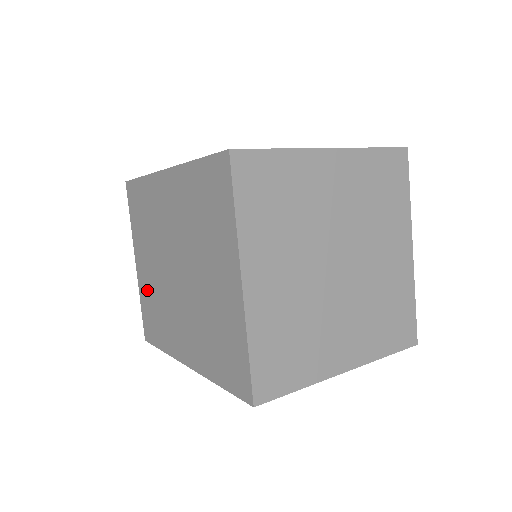
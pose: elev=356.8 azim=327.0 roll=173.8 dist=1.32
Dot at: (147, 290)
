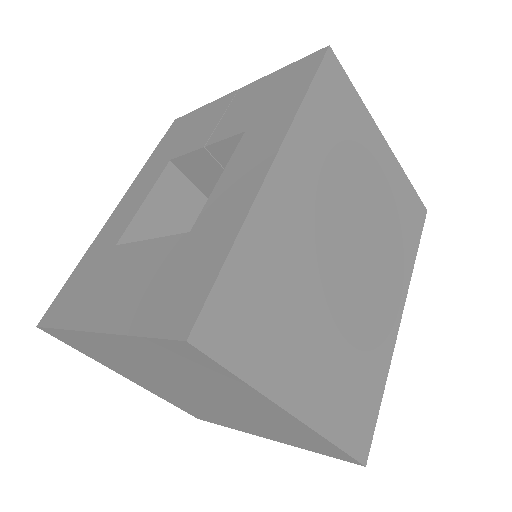
Dot at: occluded
